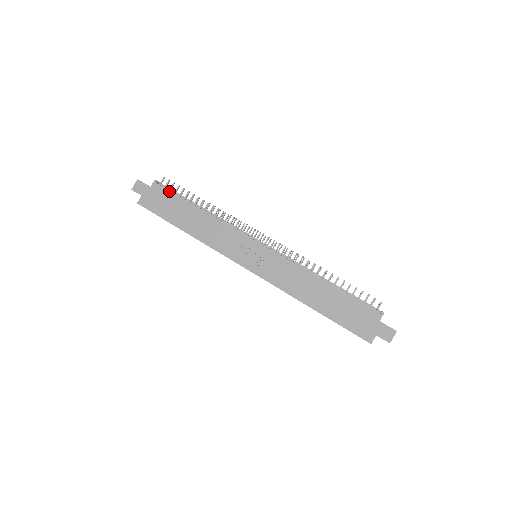
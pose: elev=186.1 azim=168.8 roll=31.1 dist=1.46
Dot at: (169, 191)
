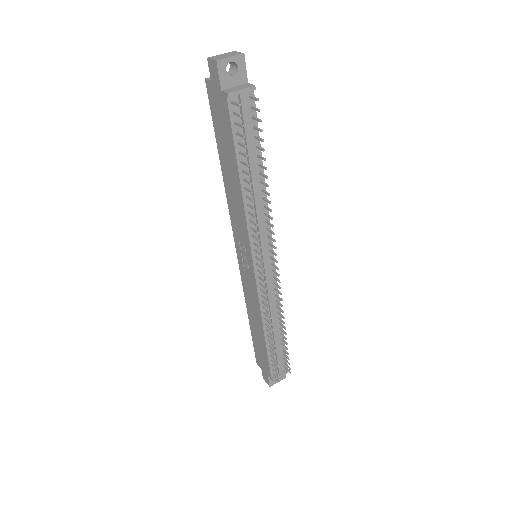
Dot at: (231, 126)
